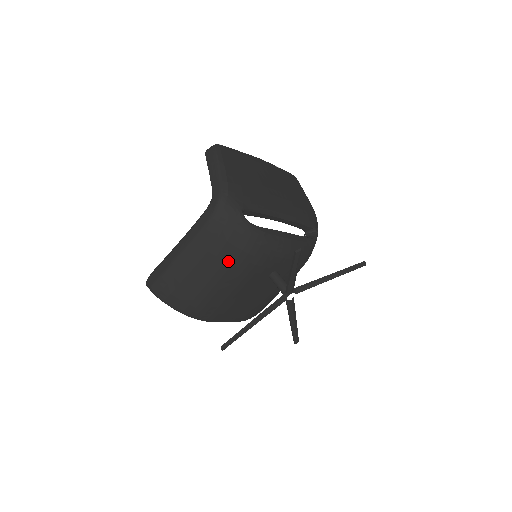
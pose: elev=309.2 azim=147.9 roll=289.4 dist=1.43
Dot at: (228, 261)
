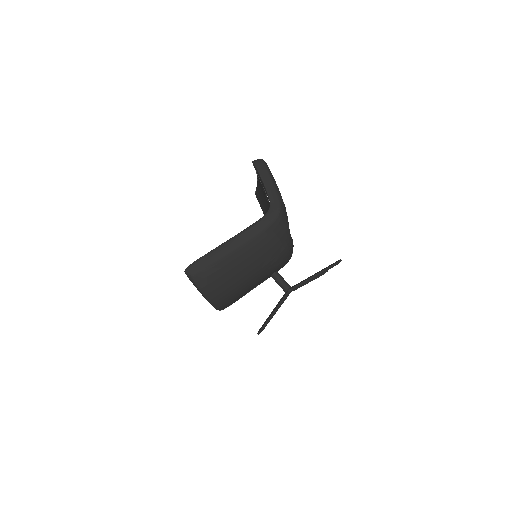
Dot at: (267, 260)
